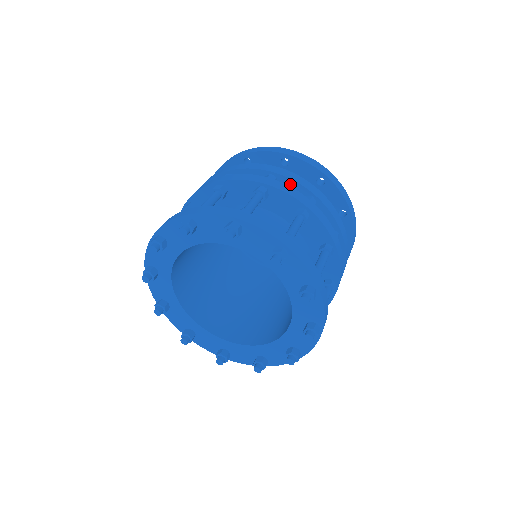
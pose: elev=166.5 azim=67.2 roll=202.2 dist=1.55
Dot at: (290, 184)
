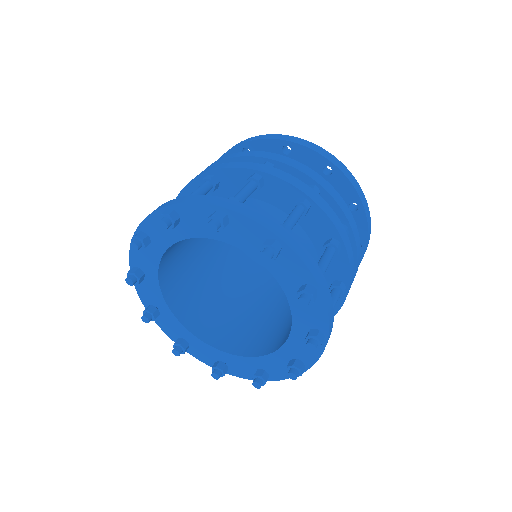
Dot at: occluded
